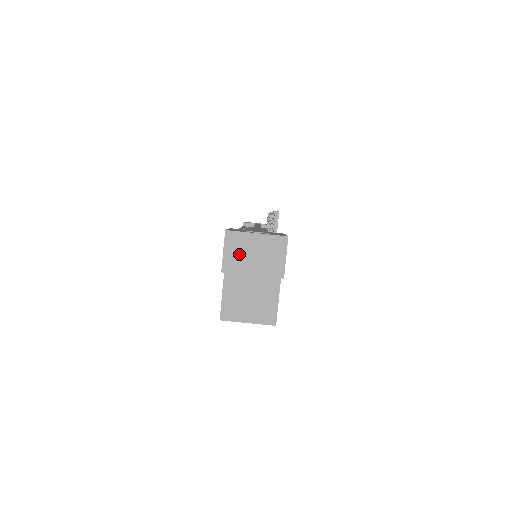
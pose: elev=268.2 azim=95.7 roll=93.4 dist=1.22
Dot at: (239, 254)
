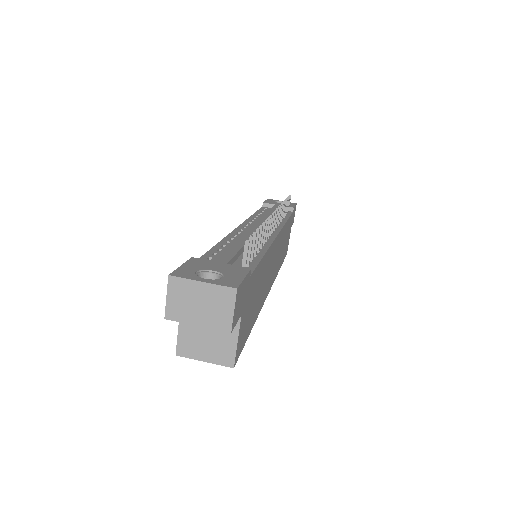
Dot at: (183, 302)
